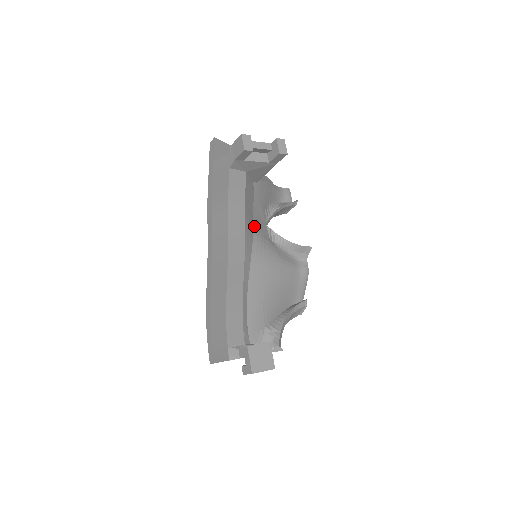
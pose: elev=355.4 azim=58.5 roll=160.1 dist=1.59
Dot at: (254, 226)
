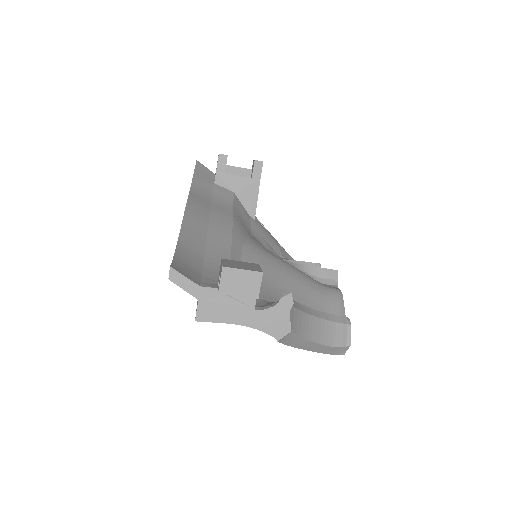
Dot at: (251, 236)
